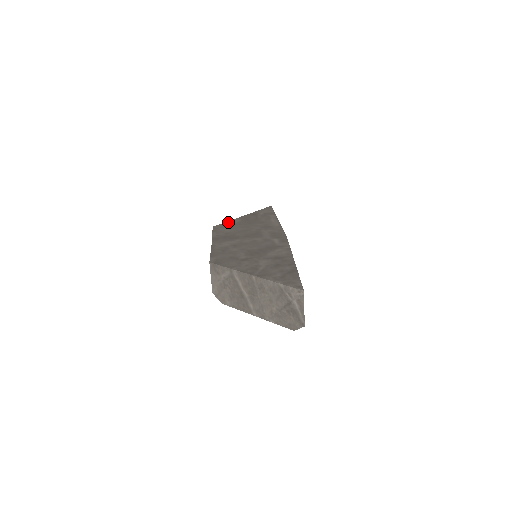
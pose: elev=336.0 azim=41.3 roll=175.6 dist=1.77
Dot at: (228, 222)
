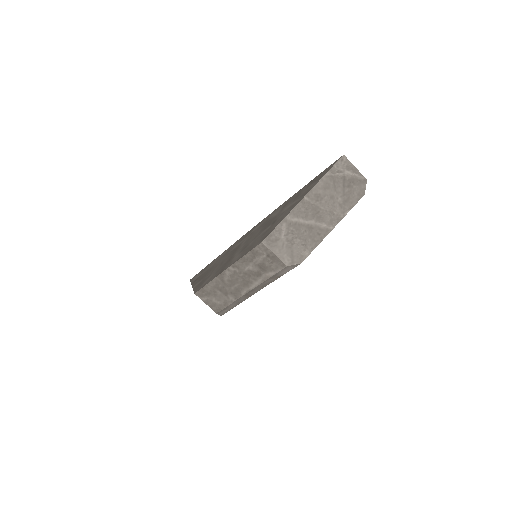
Dot at: (195, 288)
